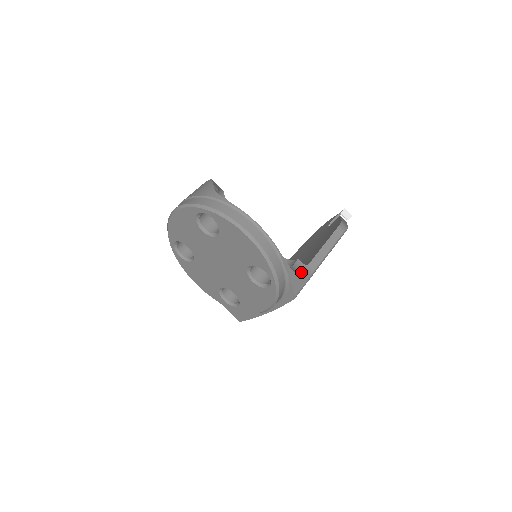
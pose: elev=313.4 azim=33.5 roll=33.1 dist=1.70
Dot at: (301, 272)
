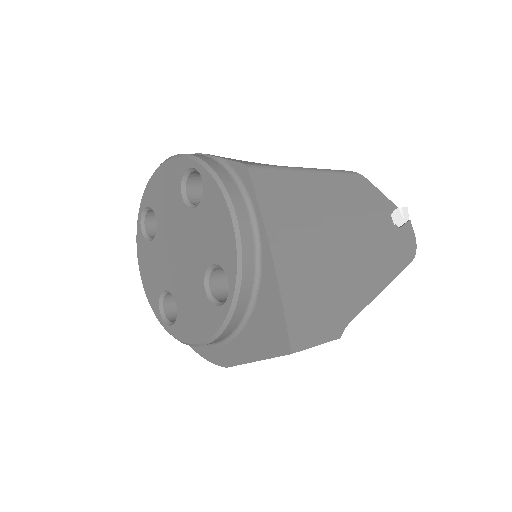
Dot at: occluded
